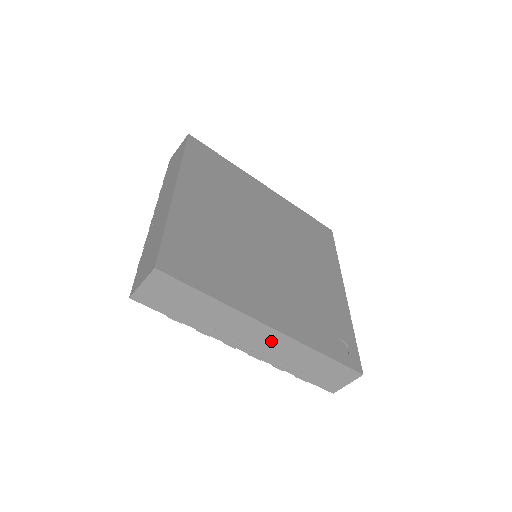
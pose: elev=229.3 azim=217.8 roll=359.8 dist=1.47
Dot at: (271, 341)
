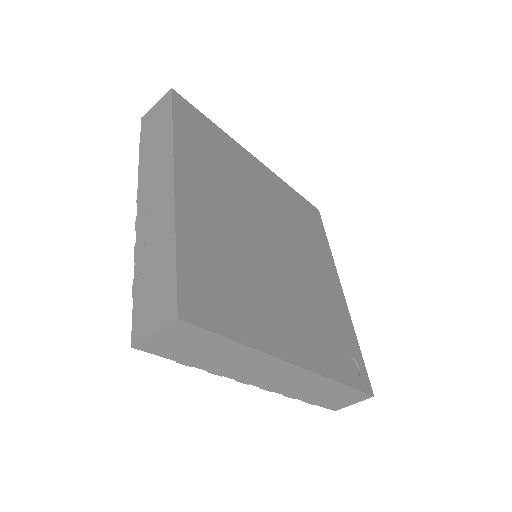
Dot at: (292, 377)
